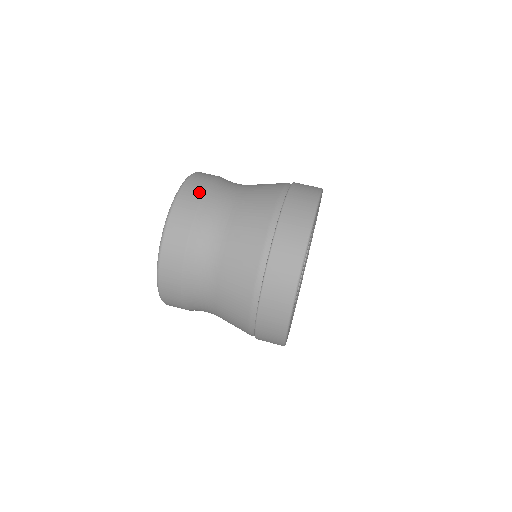
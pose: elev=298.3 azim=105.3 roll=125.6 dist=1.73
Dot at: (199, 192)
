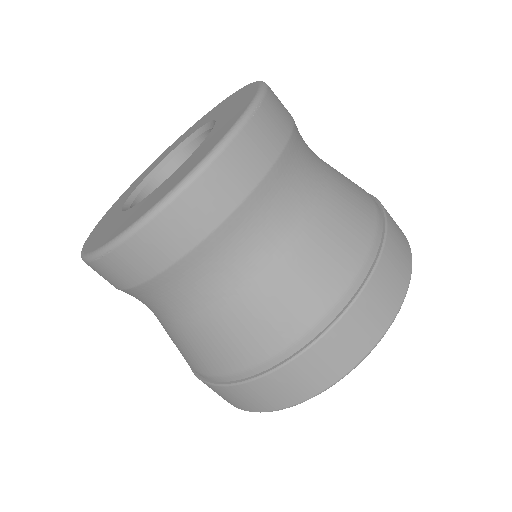
Dot at: (183, 244)
